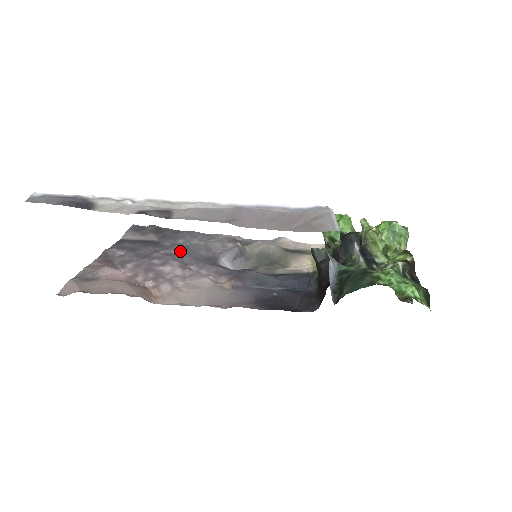
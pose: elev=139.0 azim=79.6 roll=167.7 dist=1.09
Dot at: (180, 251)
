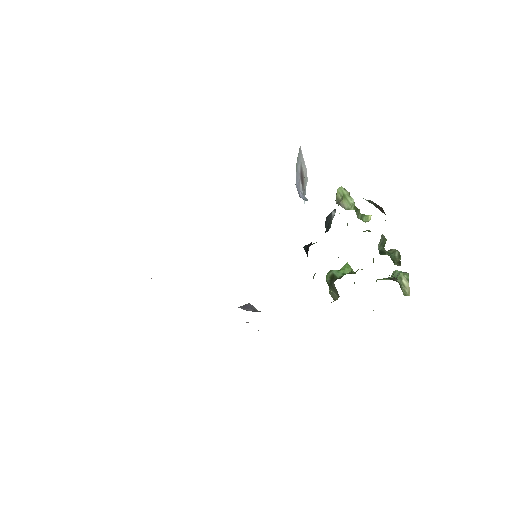
Dot at: occluded
